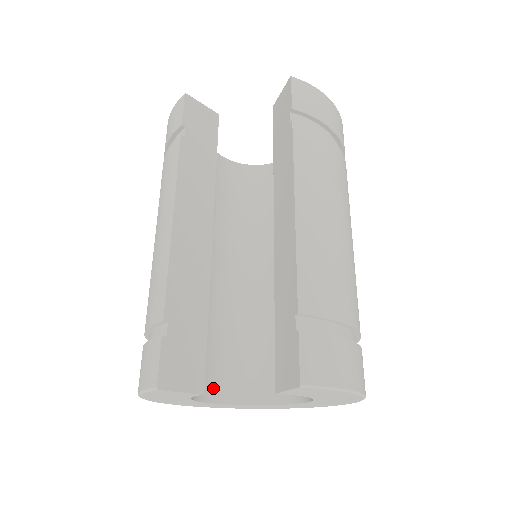
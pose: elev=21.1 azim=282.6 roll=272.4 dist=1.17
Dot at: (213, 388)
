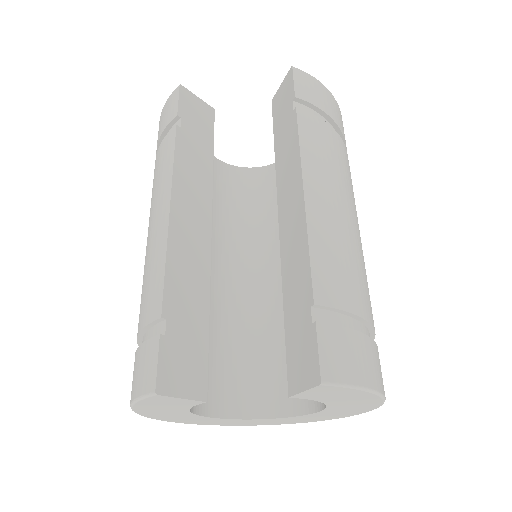
Dot at: (212, 400)
